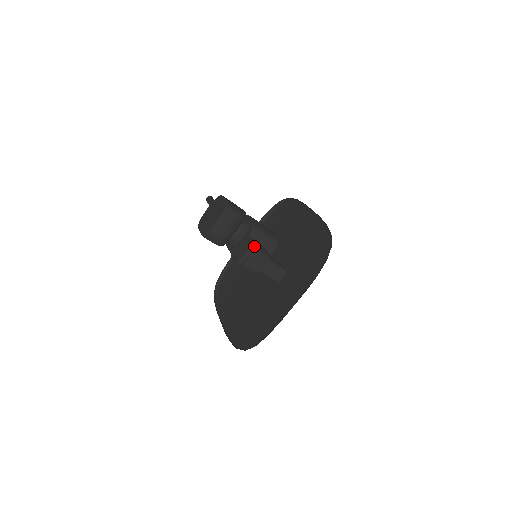
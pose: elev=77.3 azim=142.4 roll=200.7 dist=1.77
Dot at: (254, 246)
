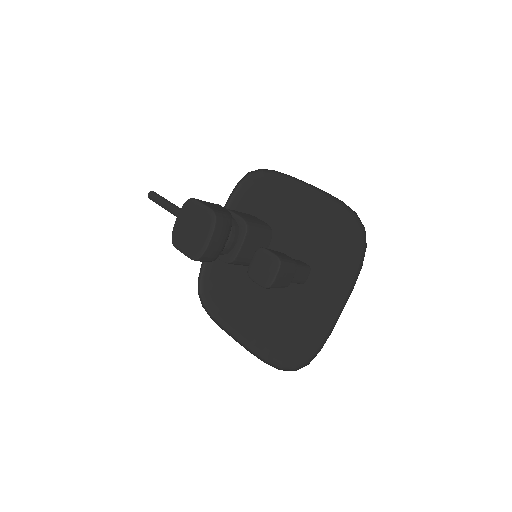
Dot at: (282, 261)
